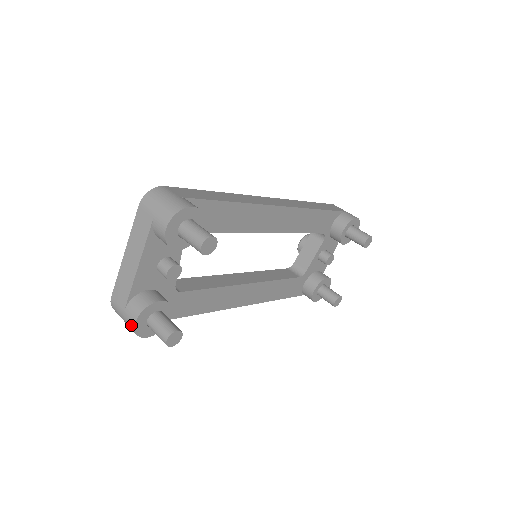
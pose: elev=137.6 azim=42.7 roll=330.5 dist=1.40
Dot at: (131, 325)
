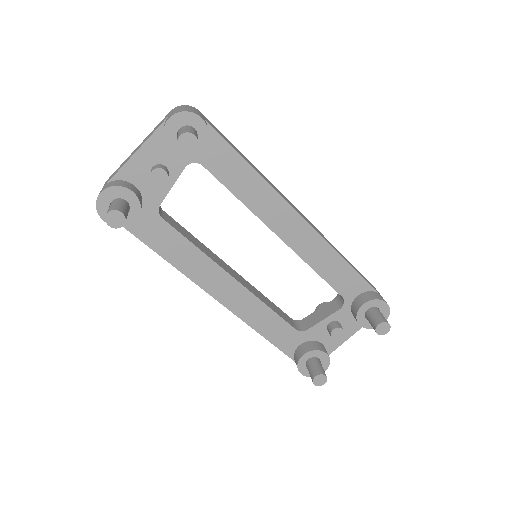
Dot at: (98, 196)
